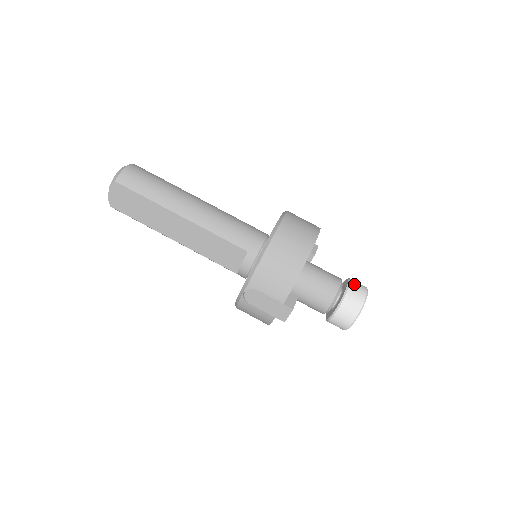
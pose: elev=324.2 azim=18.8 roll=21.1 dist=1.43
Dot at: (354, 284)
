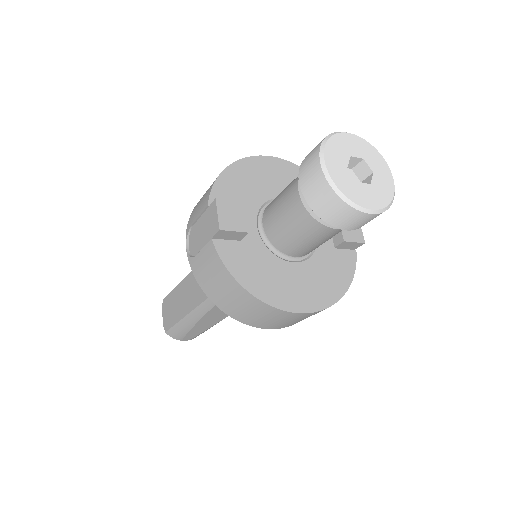
Dot at: occluded
